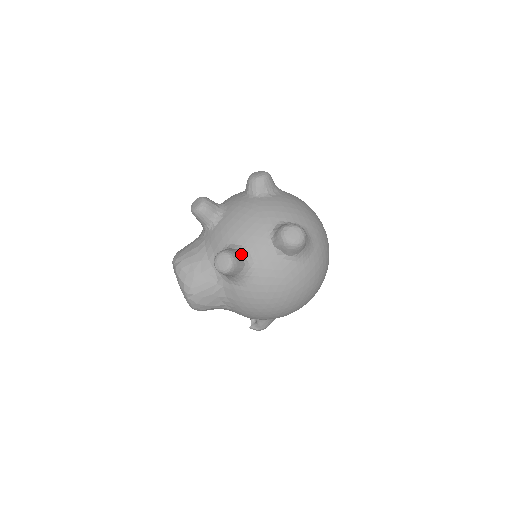
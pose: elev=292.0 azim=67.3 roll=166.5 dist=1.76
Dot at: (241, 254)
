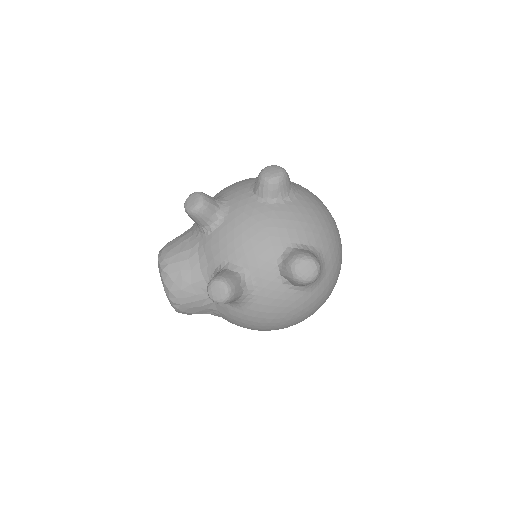
Dot at: (240, 280)
